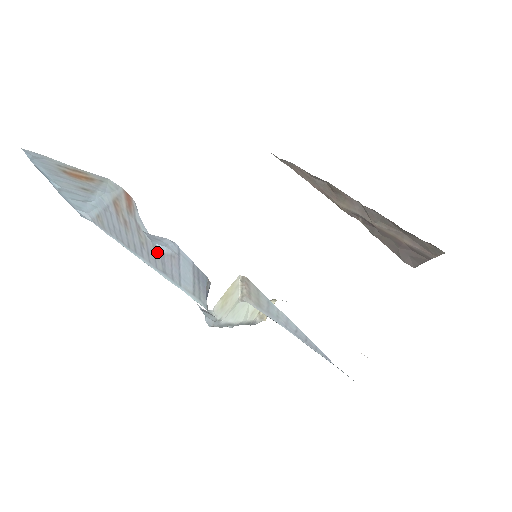
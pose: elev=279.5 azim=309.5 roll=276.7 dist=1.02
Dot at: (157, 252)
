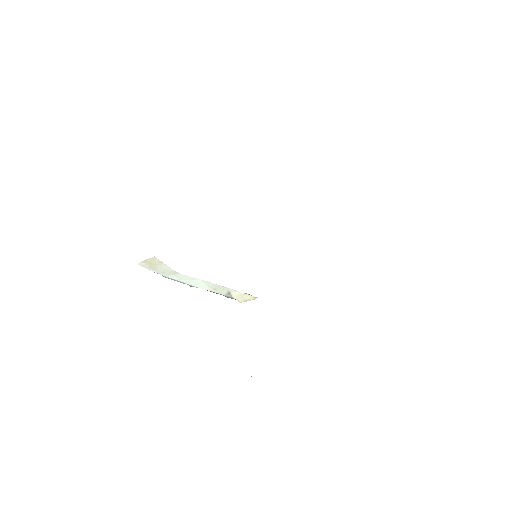
Dot at: occluded
